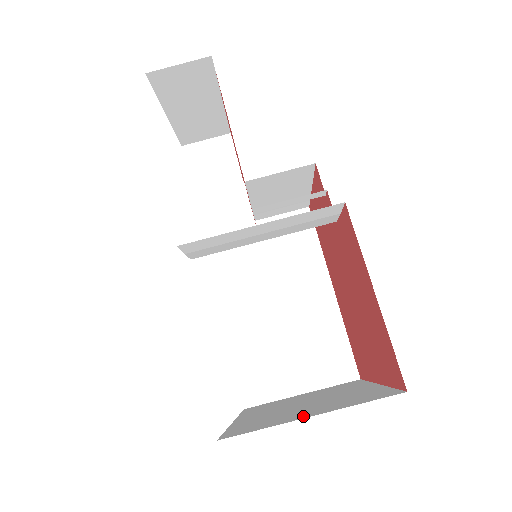
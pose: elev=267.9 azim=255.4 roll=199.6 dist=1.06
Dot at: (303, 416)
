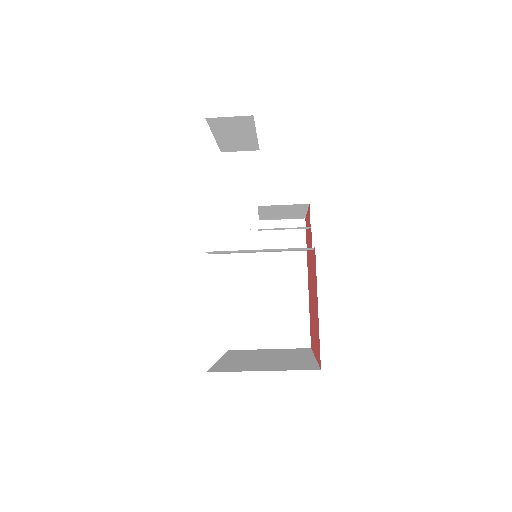
Dot at: (259, 369)
